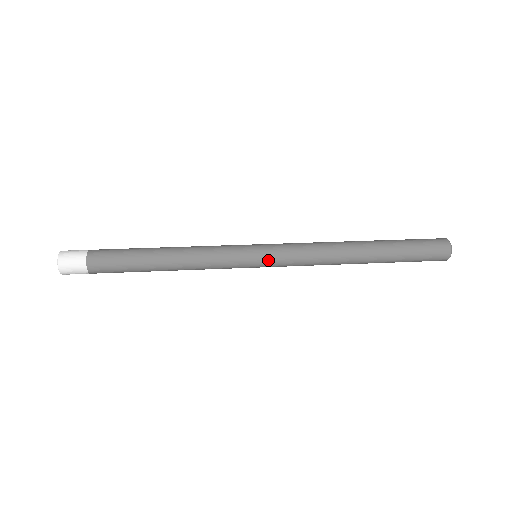
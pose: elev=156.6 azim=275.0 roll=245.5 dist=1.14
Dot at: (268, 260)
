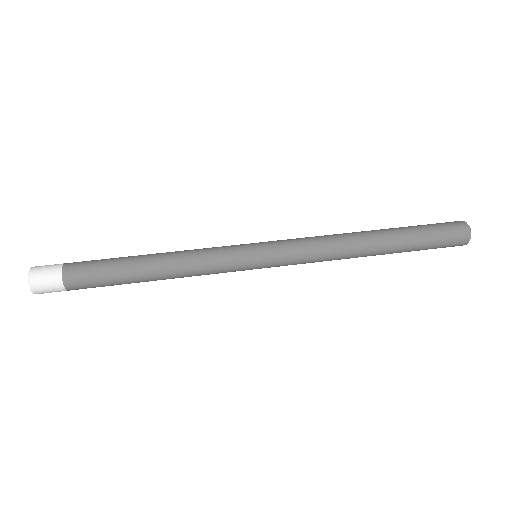
Dot at: (270, 254)
